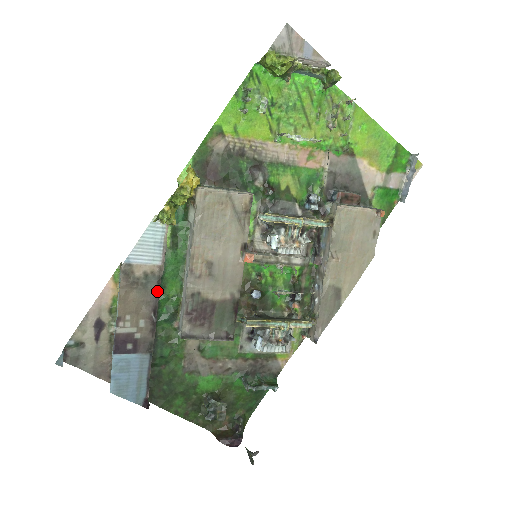
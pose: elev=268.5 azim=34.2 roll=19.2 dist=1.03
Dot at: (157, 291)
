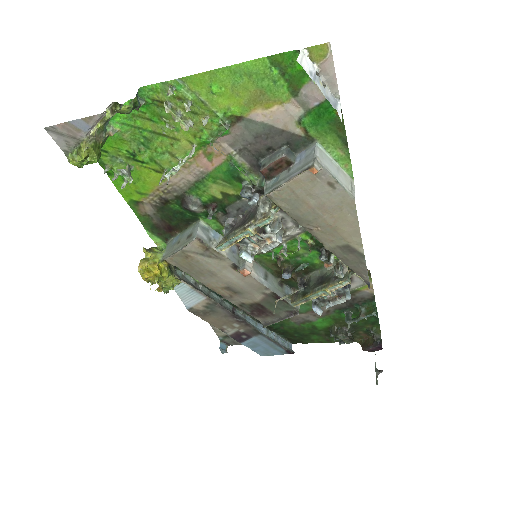
Dot at: (223, 309)
